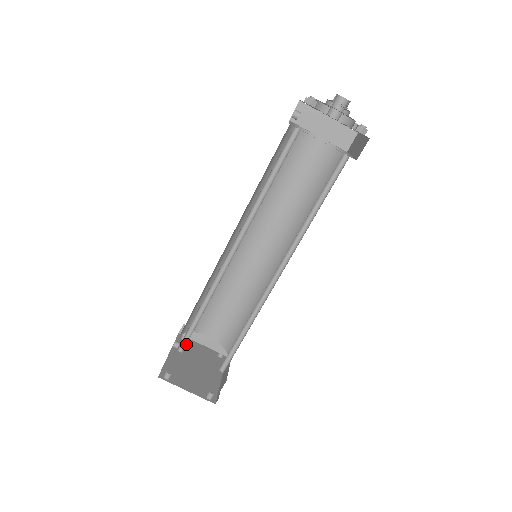
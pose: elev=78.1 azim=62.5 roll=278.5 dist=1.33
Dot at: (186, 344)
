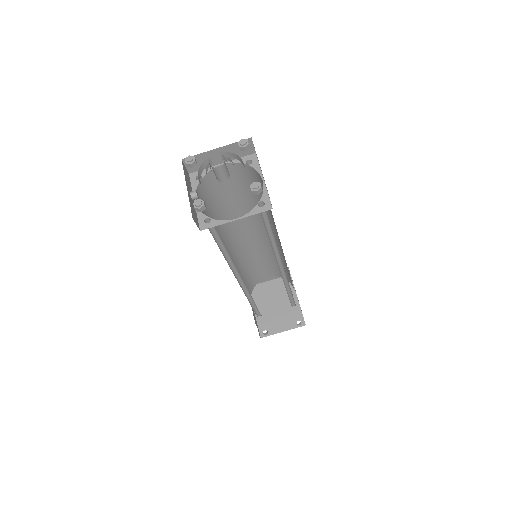
Dot at: occluded
